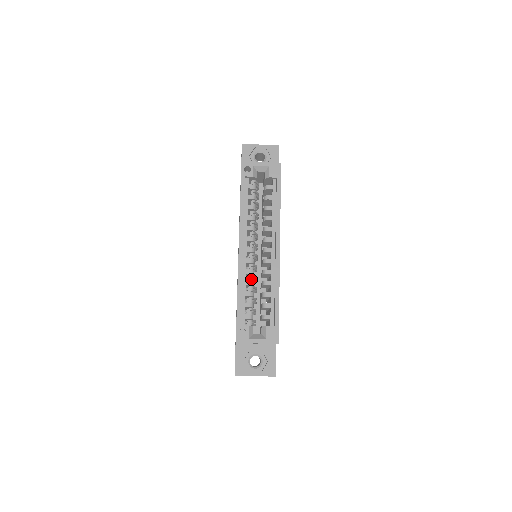
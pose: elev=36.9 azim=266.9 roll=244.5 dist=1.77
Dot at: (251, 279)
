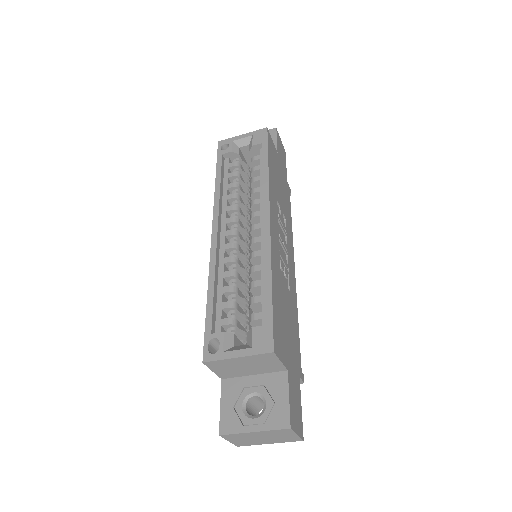
Dot at: (233, 270)
